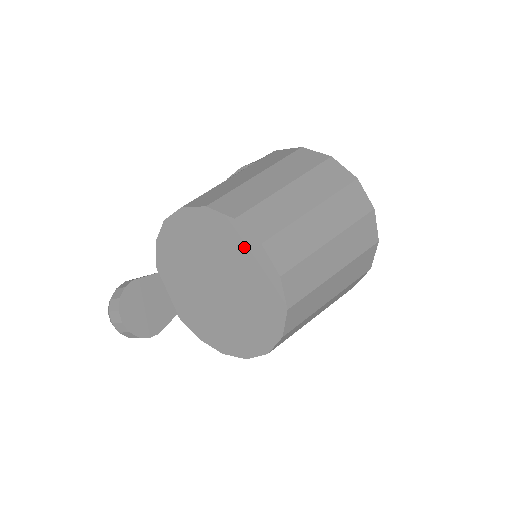
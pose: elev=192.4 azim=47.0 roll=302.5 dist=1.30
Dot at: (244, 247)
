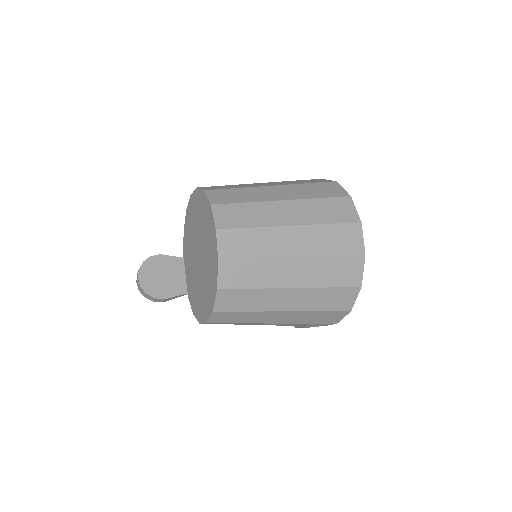
Dot at: (206, 212)
